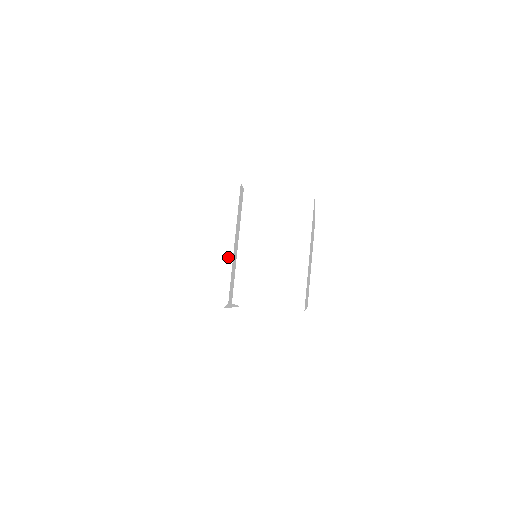
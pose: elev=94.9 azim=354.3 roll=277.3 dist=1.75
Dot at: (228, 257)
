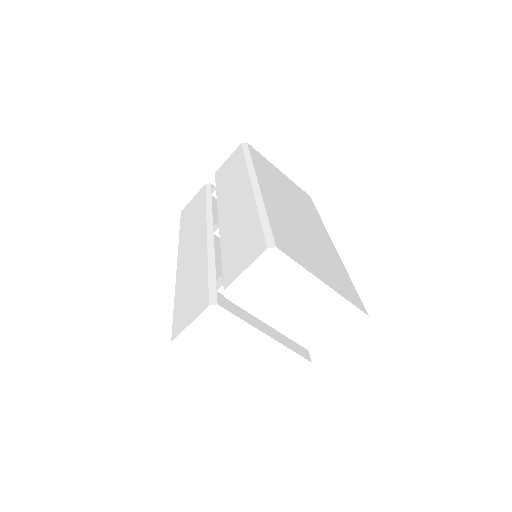
Dot at: (275, 346)
